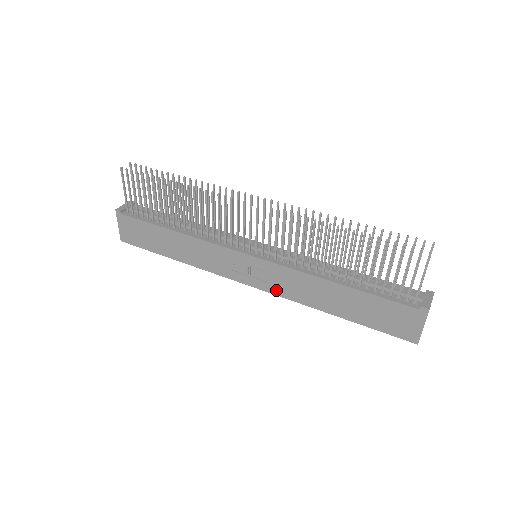
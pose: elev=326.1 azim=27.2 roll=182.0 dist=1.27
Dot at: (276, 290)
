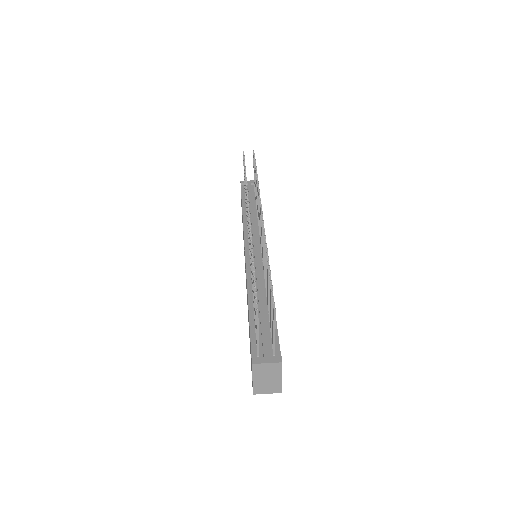
Dot at: occluded
